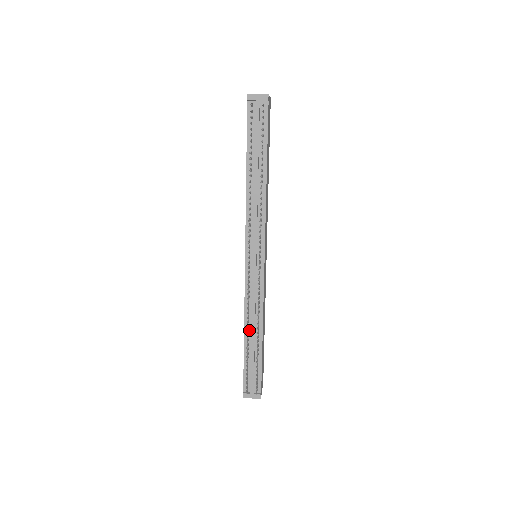
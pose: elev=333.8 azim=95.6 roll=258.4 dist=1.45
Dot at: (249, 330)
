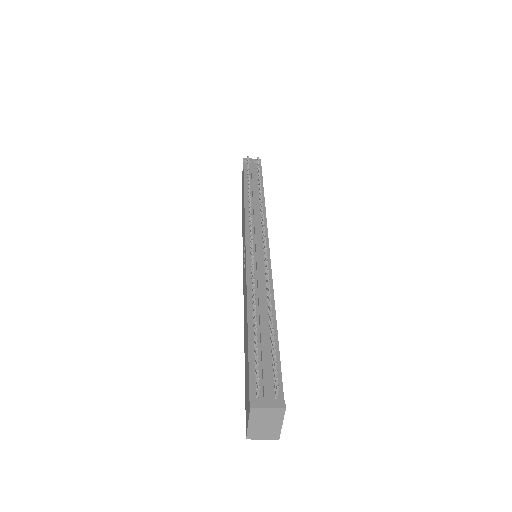
Dot at: occluded
